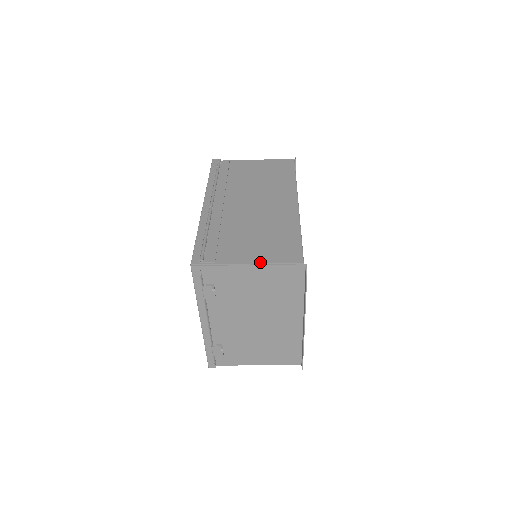
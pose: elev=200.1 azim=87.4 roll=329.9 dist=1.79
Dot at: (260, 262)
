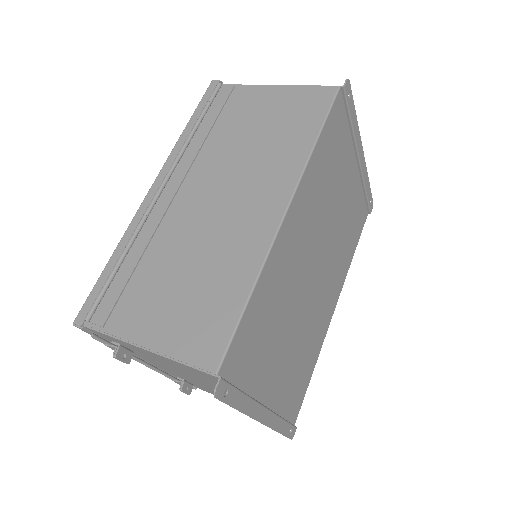
Dot at: (157, 348)
